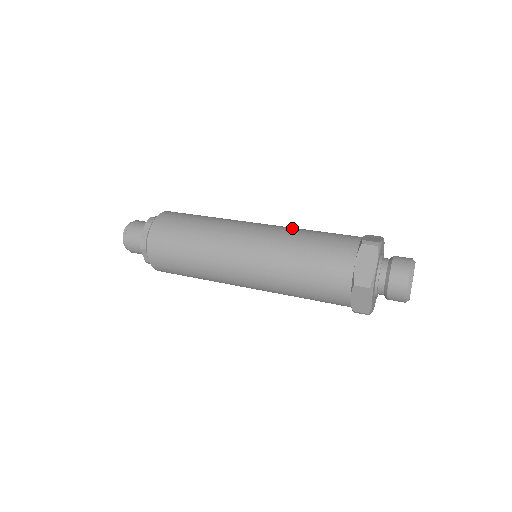
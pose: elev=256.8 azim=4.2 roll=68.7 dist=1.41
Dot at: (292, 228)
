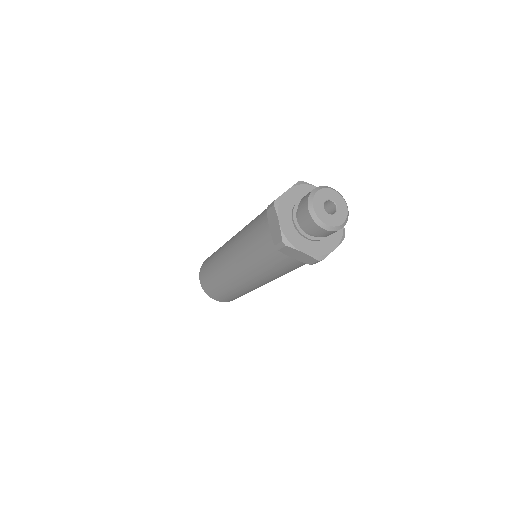
Dot at: occluded
